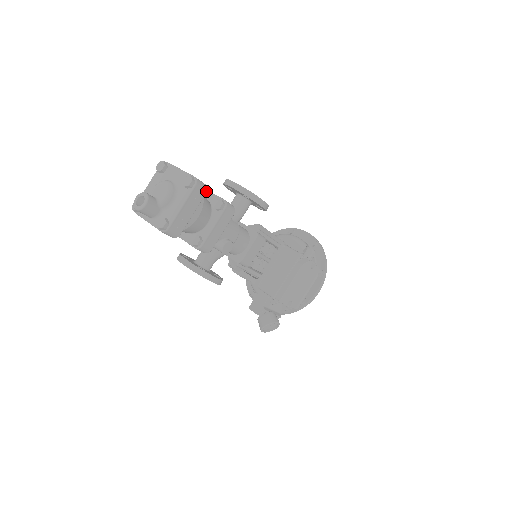
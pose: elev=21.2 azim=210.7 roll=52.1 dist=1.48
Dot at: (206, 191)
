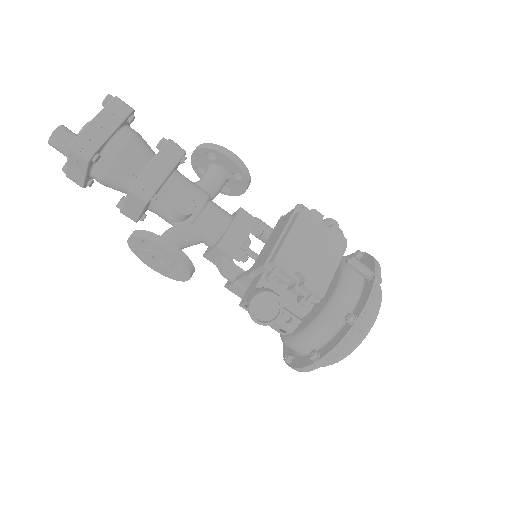
Dot at: (131, 110)
